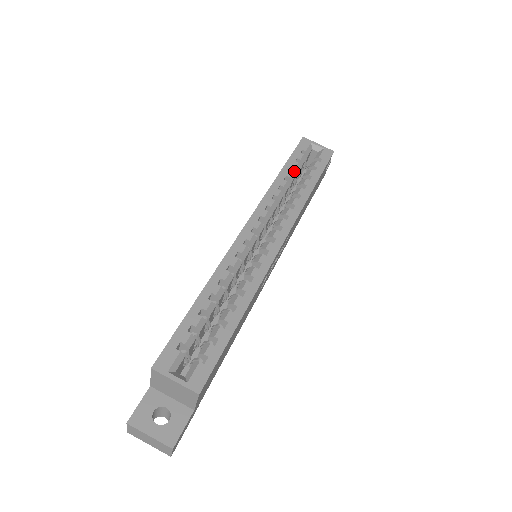
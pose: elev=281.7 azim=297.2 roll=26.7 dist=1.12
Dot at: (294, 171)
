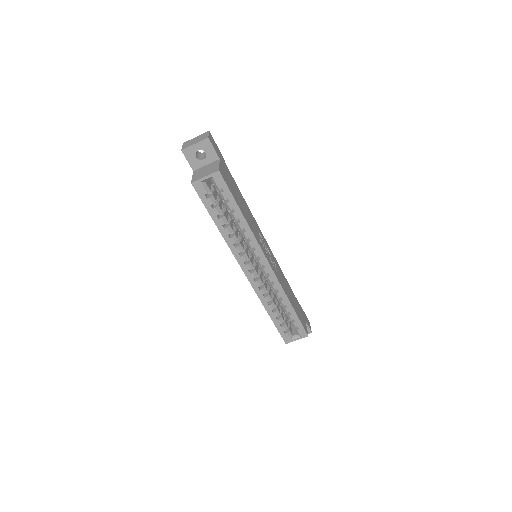
Dot at: (219, 213)
